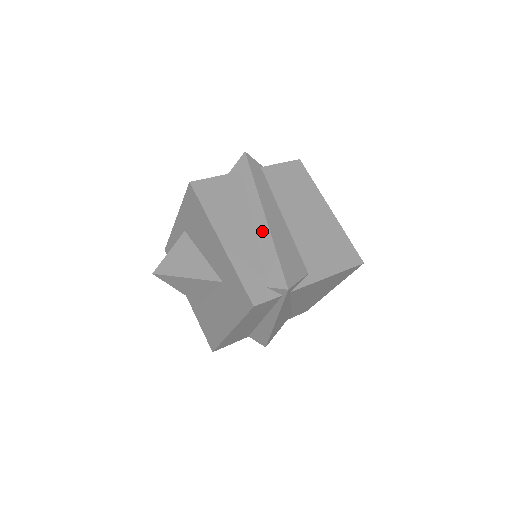
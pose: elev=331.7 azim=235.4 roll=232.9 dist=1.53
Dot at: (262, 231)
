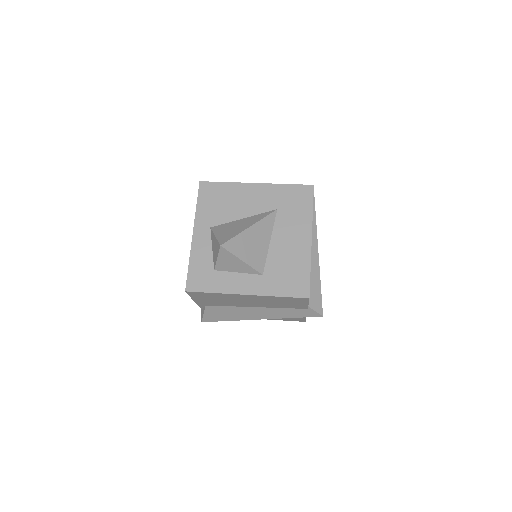
Dot at: occluded
